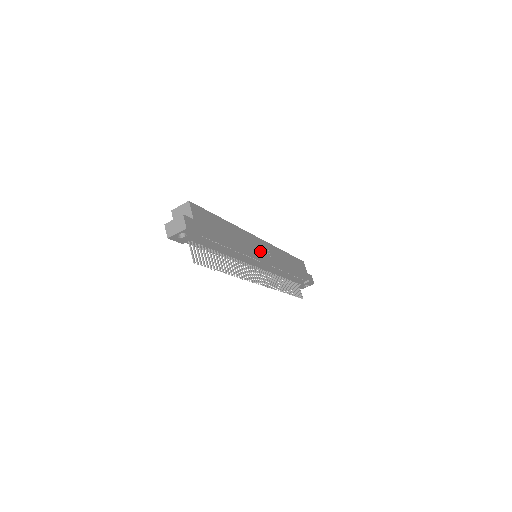
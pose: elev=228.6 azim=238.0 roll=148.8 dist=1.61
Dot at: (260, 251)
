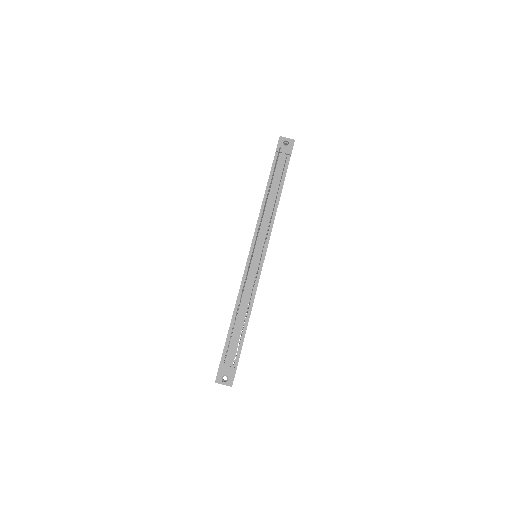
Dot at: occluded
